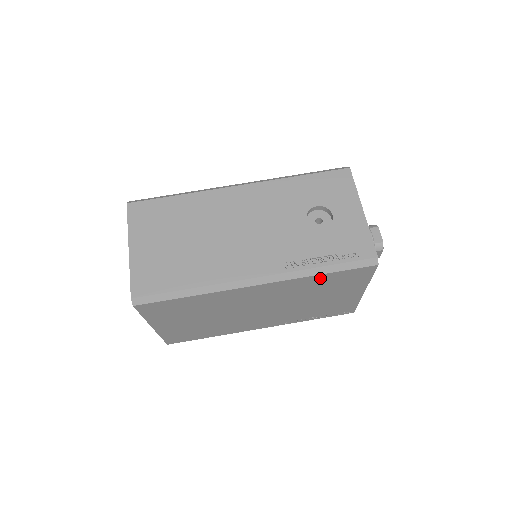
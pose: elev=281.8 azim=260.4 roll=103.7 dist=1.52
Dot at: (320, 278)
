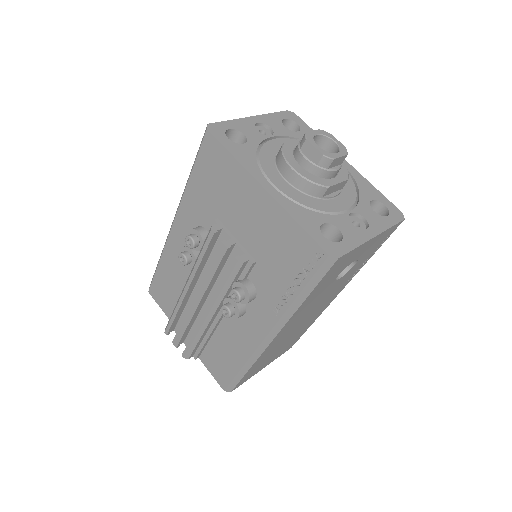
Dot at: occluded
